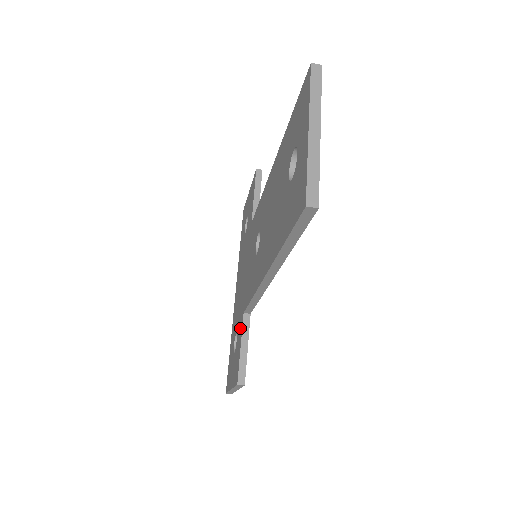
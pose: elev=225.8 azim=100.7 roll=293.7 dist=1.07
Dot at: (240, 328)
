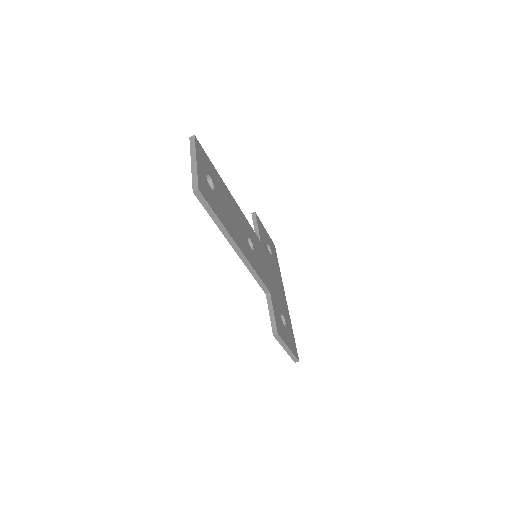
Dot at: occluded
